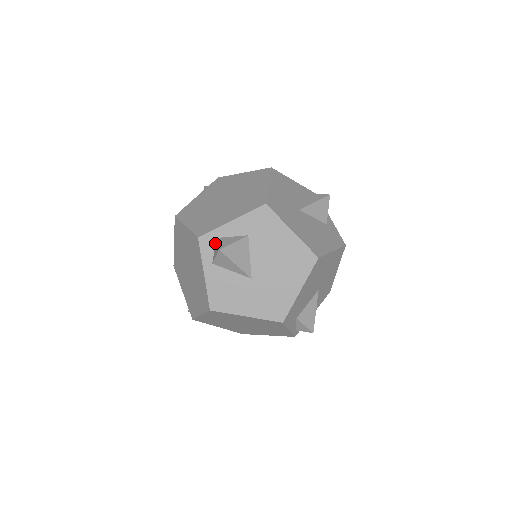
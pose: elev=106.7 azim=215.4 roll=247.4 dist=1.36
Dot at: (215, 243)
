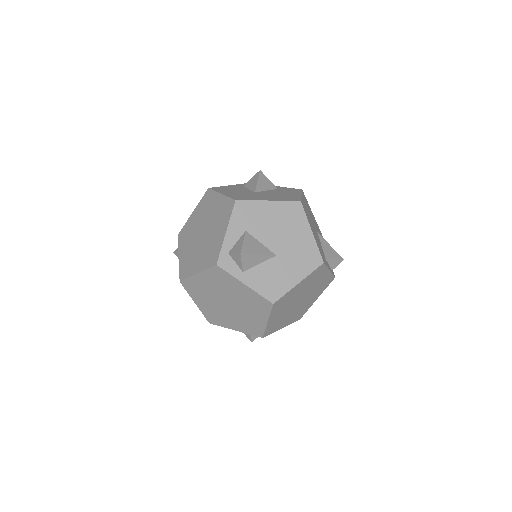
Dot at: (231, 257)
